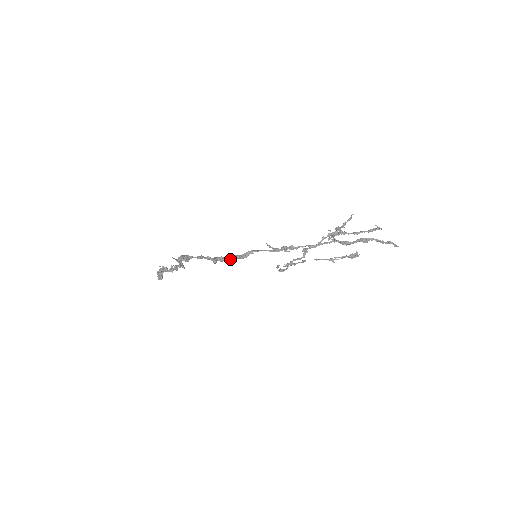
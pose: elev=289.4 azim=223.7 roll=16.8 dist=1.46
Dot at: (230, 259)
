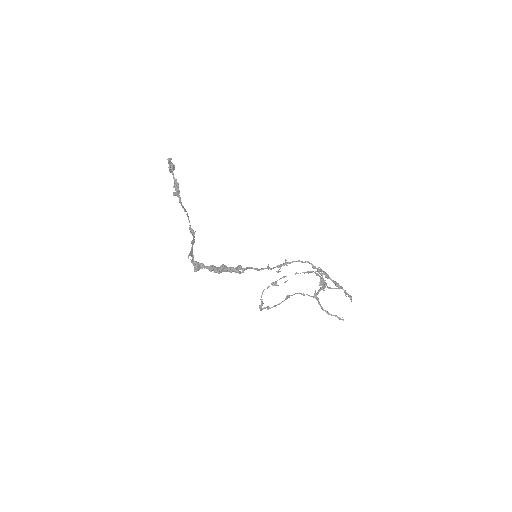
Dot at: occluded
